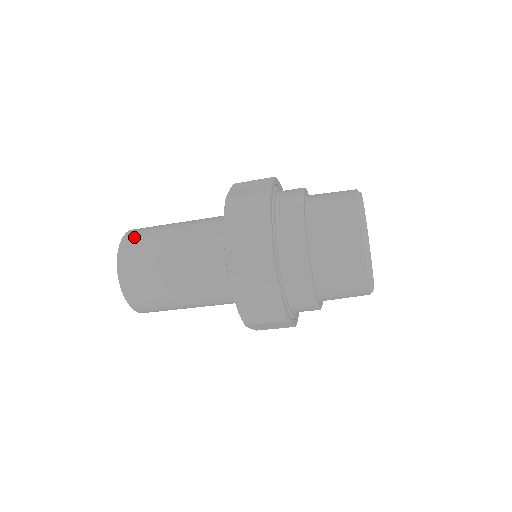
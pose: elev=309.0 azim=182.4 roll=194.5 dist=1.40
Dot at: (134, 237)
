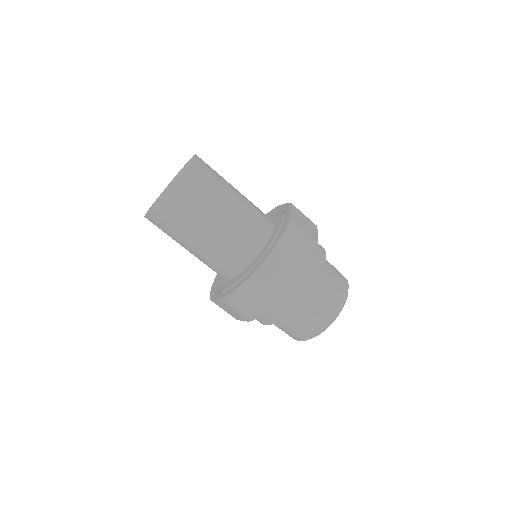
Dot at: (185, 192)
